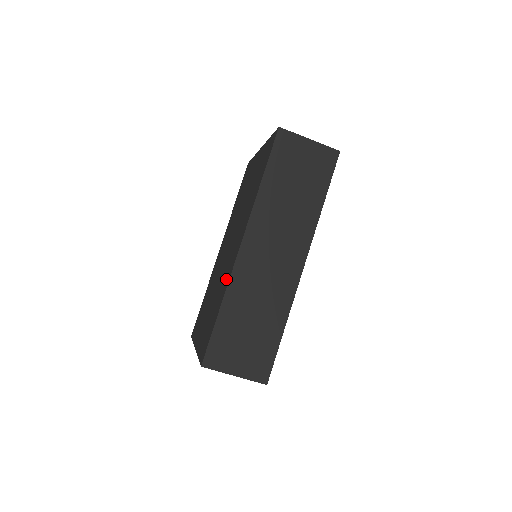
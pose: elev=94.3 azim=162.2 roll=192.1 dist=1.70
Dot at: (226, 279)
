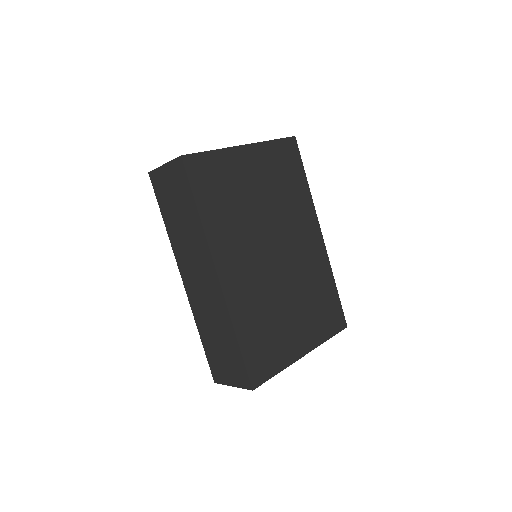
Dot at: occluded
